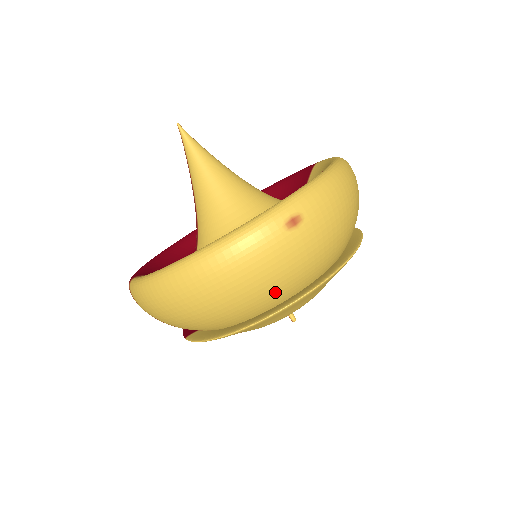
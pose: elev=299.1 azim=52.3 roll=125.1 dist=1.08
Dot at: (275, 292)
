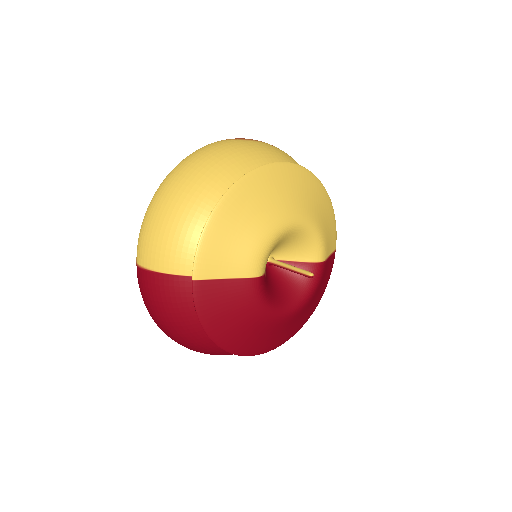
Dot at: (246, 166)
